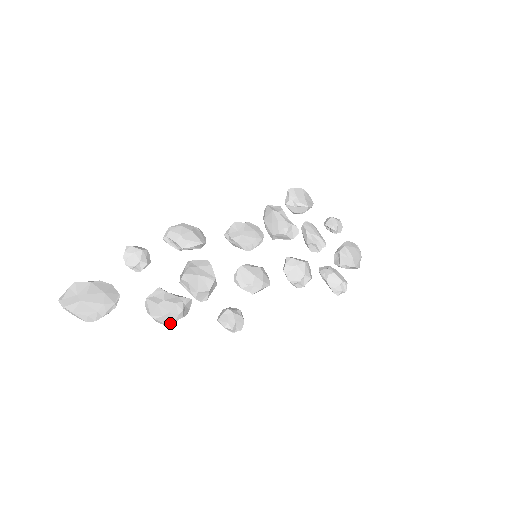
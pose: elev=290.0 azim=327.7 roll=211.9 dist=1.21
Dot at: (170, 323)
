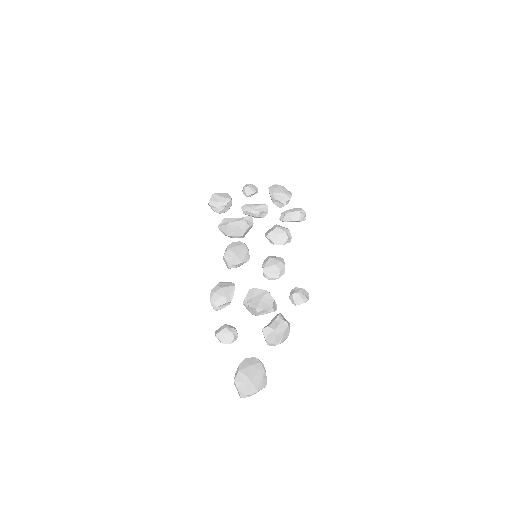
Dot at: (288, 335)
